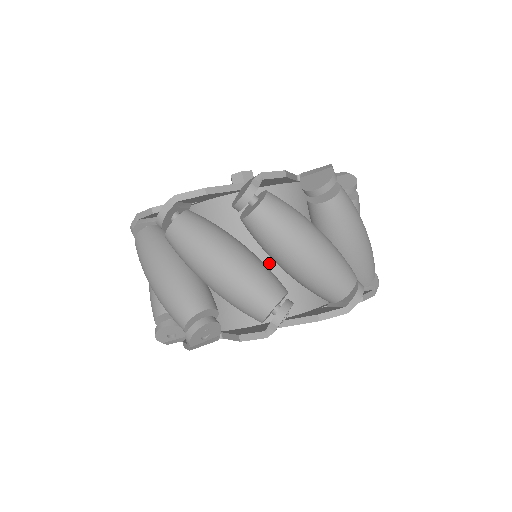
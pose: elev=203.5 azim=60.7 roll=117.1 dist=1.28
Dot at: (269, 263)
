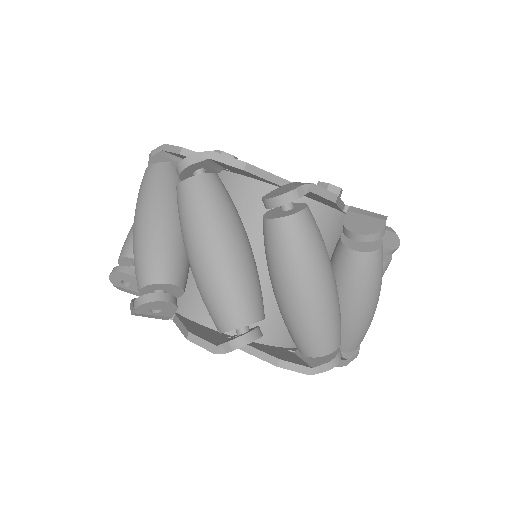
Dot at: occluded
